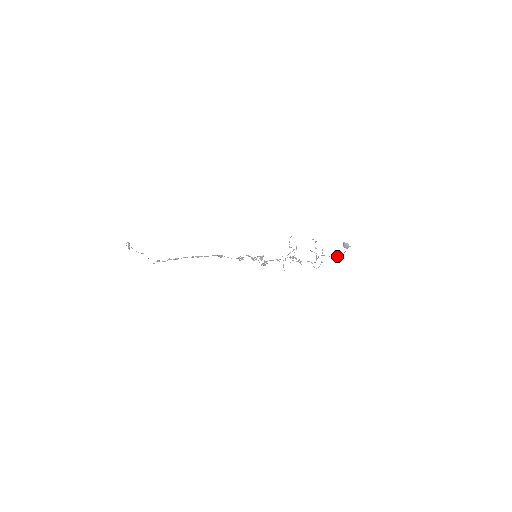
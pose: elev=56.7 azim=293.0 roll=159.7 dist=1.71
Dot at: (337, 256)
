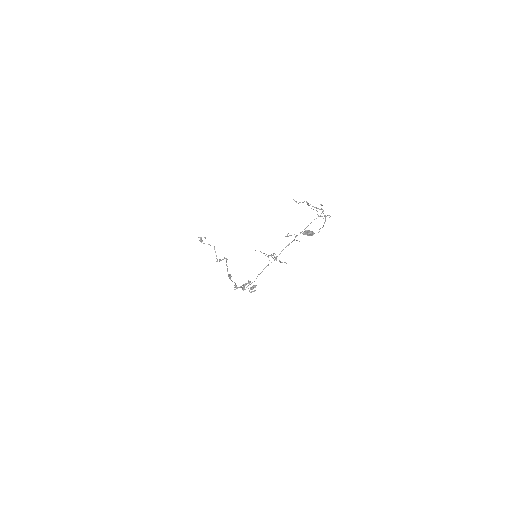
Dot at: occluded
